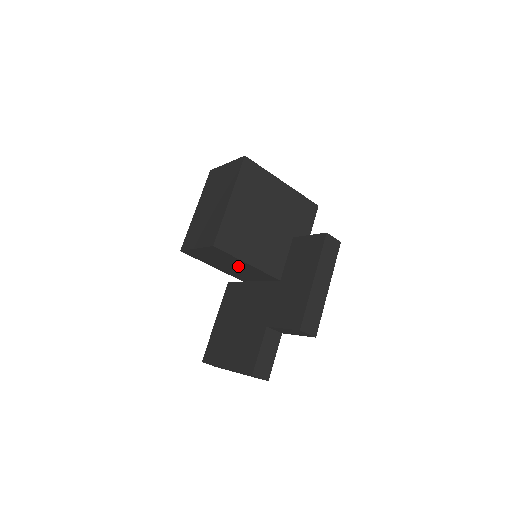
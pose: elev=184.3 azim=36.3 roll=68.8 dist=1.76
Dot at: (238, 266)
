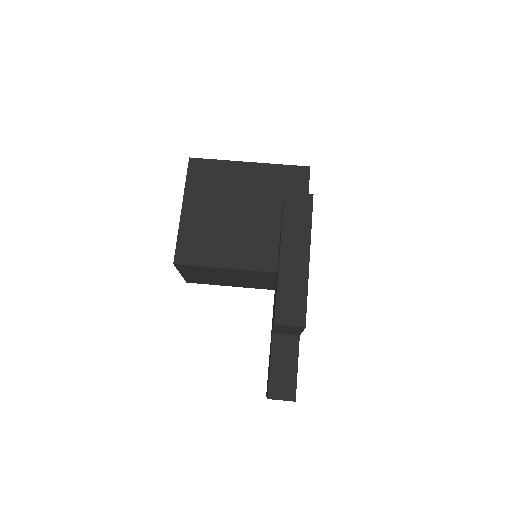
Dot at: (230, 275)
